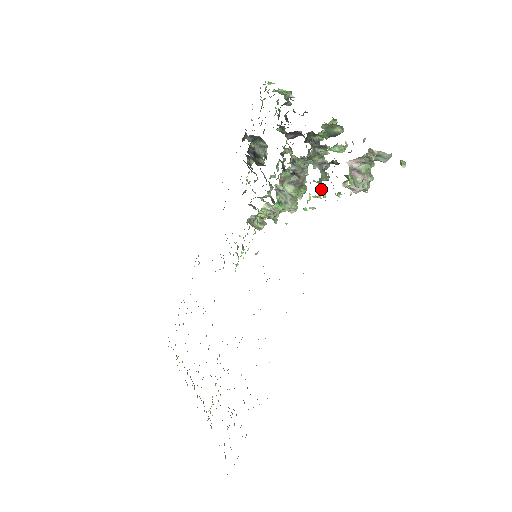
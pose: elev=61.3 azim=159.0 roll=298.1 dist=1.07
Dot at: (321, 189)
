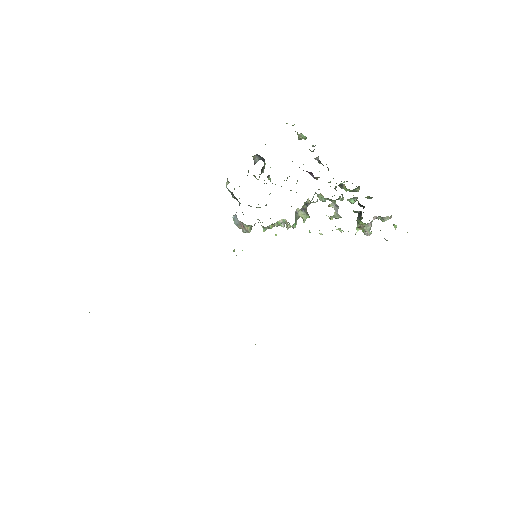
Dot at: occluded
